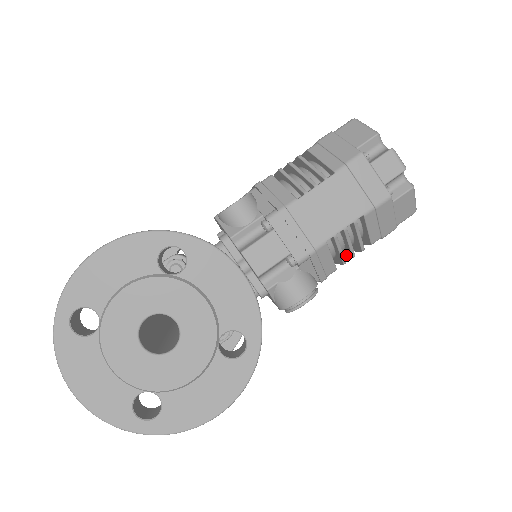
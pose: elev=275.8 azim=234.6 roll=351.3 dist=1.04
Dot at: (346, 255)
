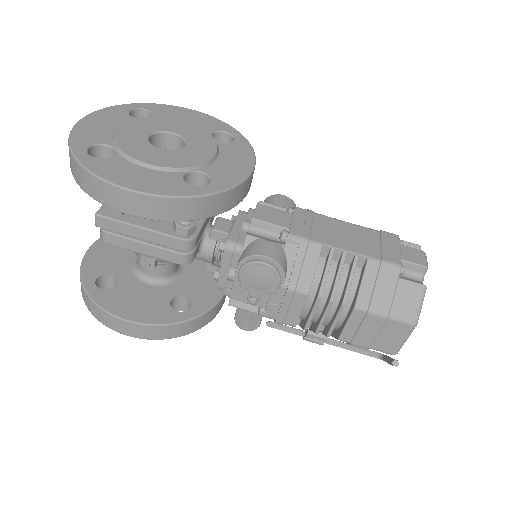
Dot at: (325, 309)
